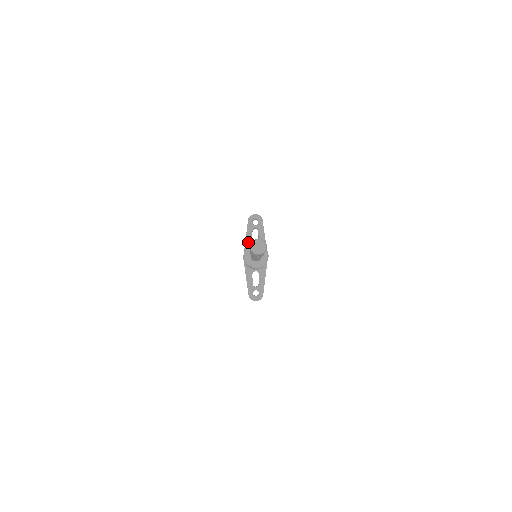
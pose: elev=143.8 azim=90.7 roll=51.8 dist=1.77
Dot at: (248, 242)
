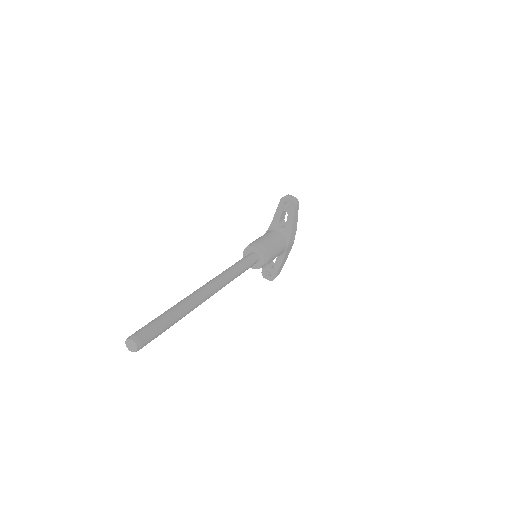
Dot at: (274, 222)
